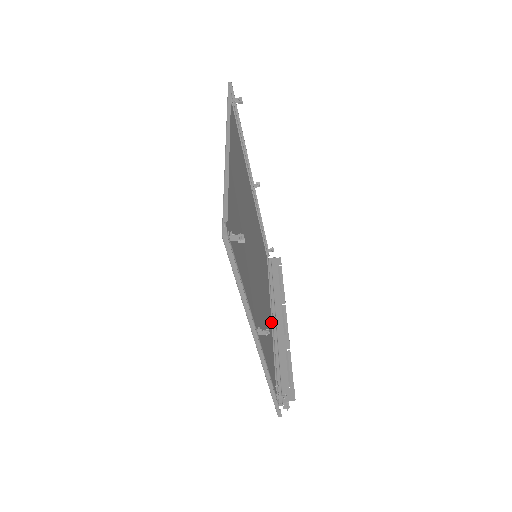
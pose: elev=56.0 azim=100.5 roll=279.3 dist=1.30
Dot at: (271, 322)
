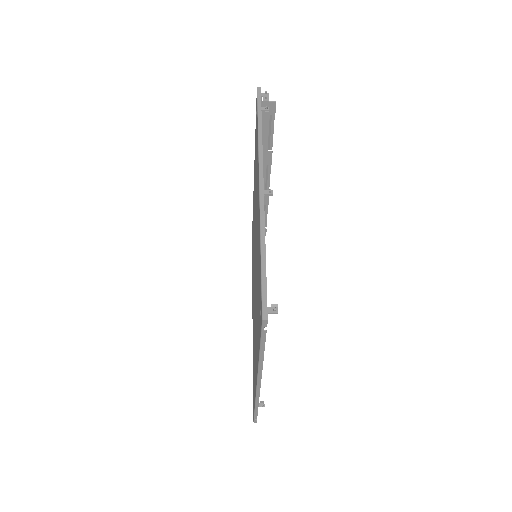
Dot at: occluded
